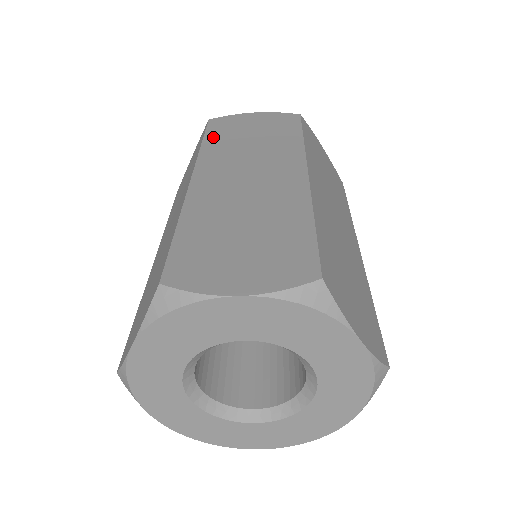
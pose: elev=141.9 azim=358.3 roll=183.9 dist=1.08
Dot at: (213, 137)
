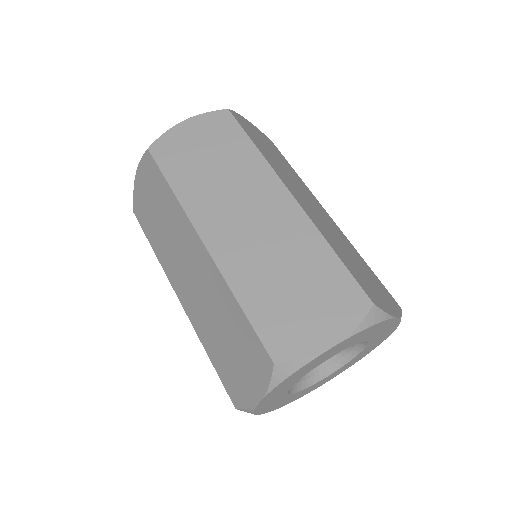
Dot at: (255, 141)
